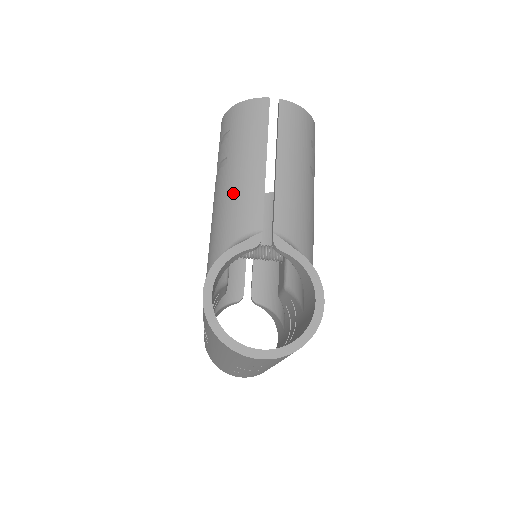
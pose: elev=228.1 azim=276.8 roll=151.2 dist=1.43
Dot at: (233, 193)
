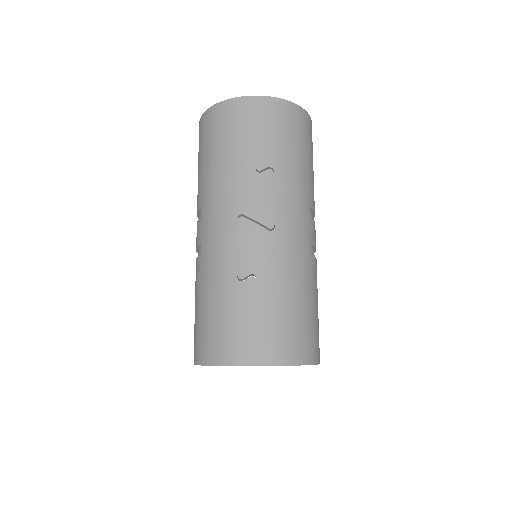
Dot at: occluded
